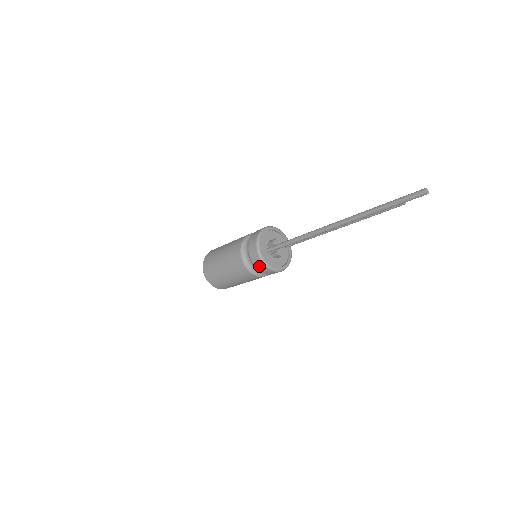
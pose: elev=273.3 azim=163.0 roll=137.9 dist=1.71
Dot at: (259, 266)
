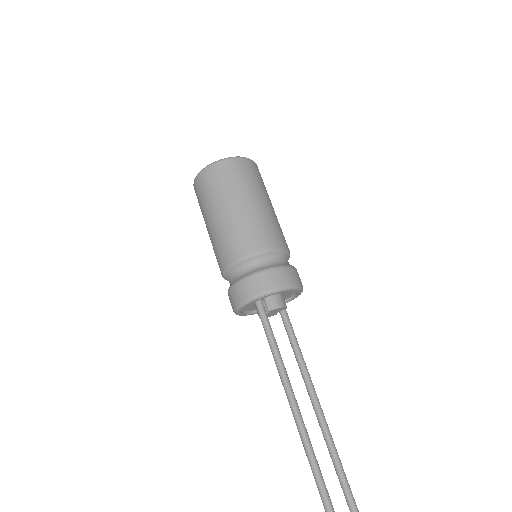
Dot at: (230, 299)
